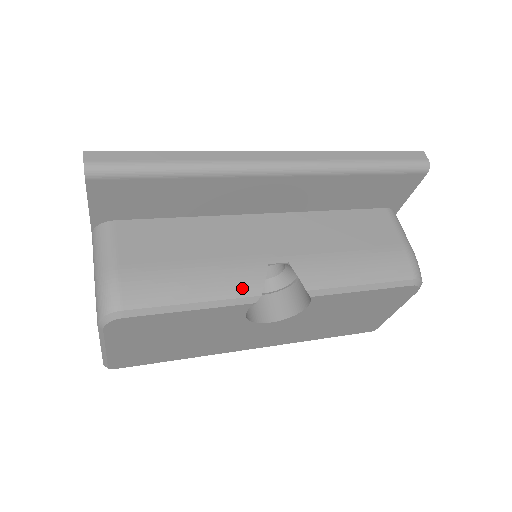
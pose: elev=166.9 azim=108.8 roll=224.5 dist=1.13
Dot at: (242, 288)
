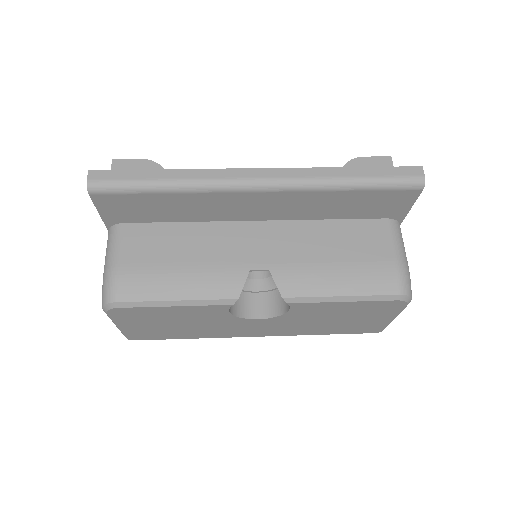
Dot at: (221, 291)
